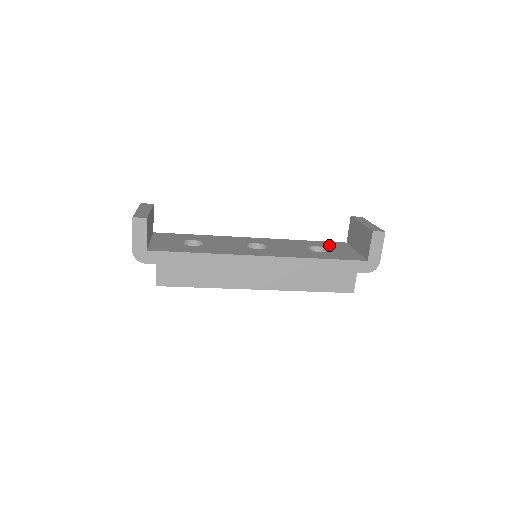
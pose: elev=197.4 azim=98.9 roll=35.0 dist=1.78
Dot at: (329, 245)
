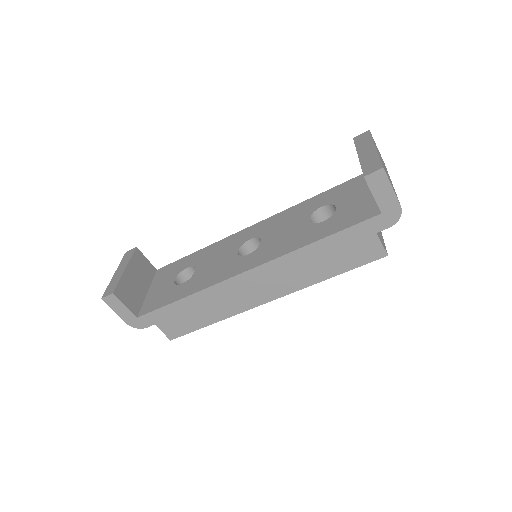
Dot at: (340, 194)
